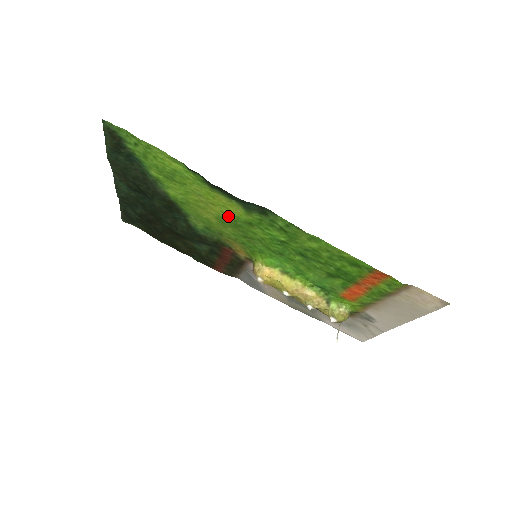
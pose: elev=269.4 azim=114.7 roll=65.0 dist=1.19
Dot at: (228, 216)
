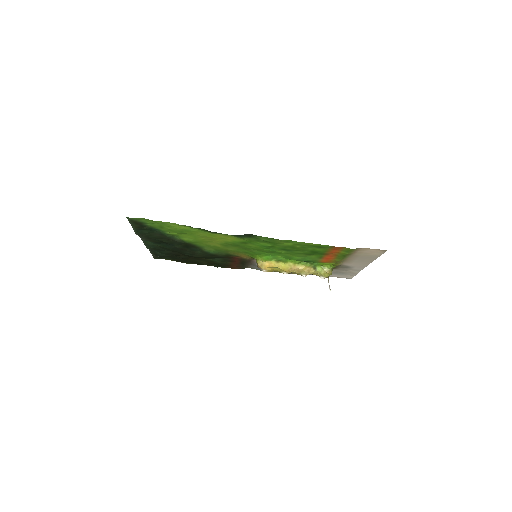
Dot at: (228, 242)
